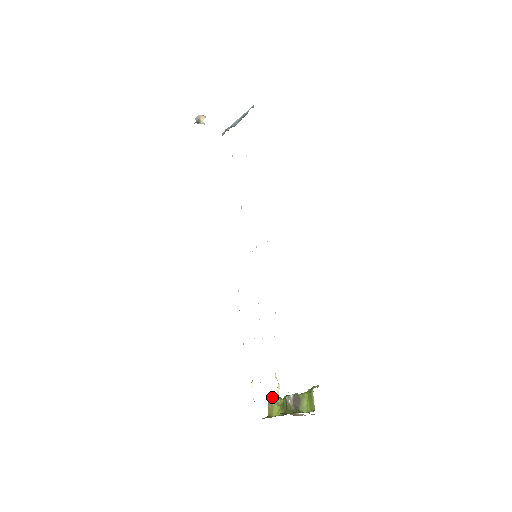
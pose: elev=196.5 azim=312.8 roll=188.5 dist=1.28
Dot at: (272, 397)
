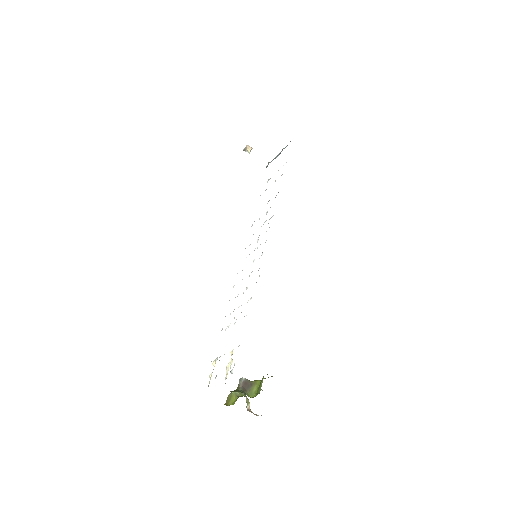
Dot at: occluded
